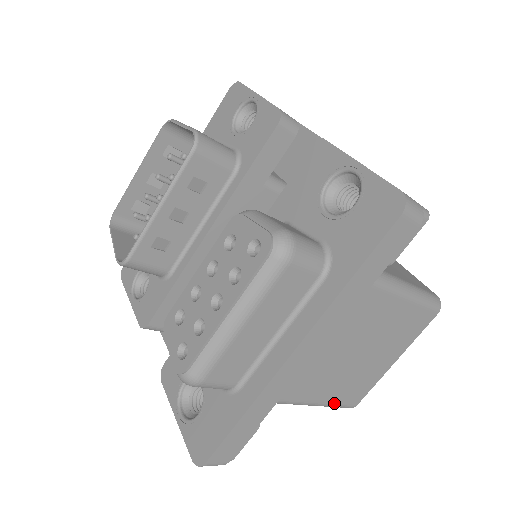
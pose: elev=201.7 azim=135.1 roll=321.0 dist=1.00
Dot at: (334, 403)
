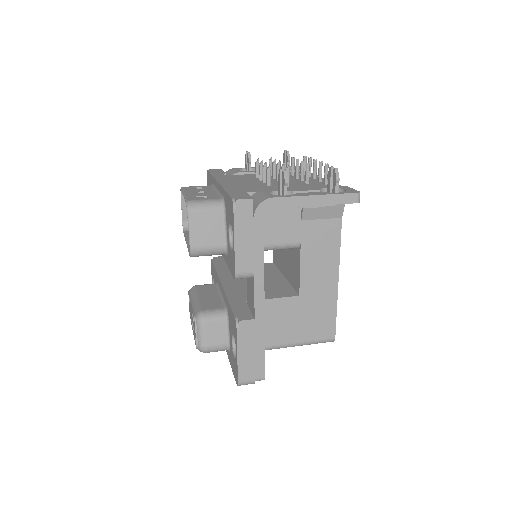
Dot at: occluded
